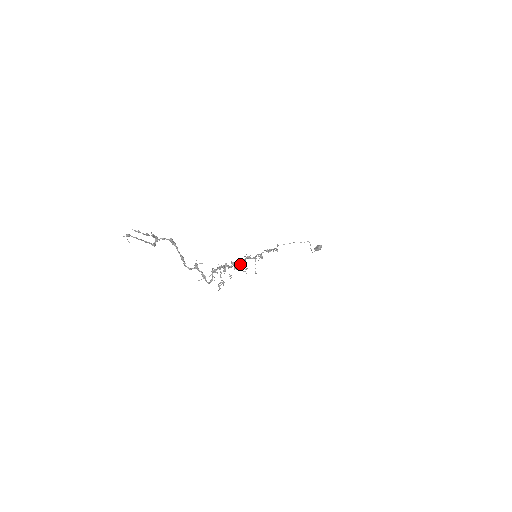
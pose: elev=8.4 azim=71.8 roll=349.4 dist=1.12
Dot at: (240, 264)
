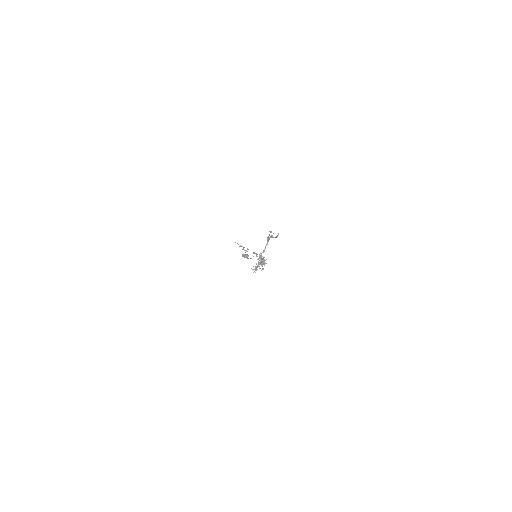
Dot at: occluded
